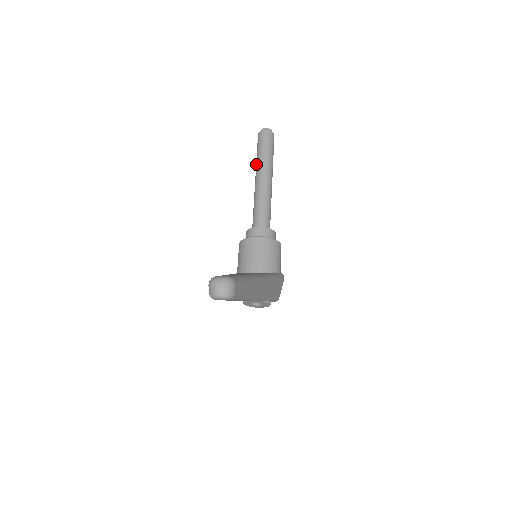
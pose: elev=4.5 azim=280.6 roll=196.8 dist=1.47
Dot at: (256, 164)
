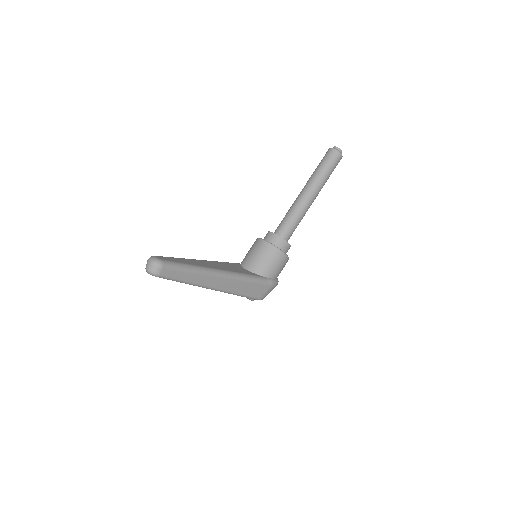
Dot at: (310, 177)
